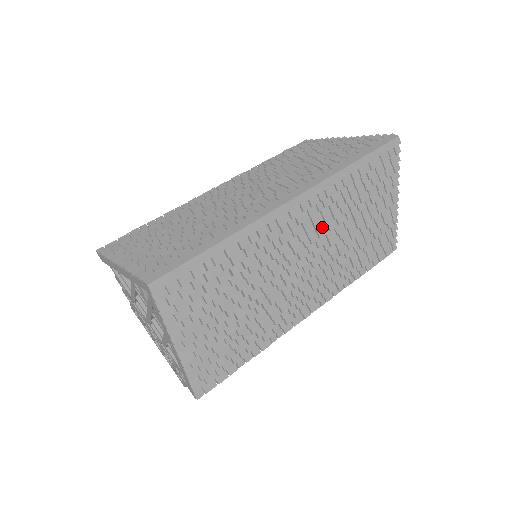
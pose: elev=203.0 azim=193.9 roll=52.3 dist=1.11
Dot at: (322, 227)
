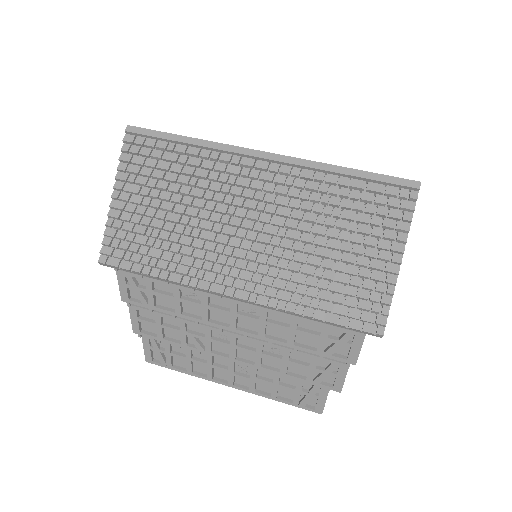
Dot at: (283, 204)
